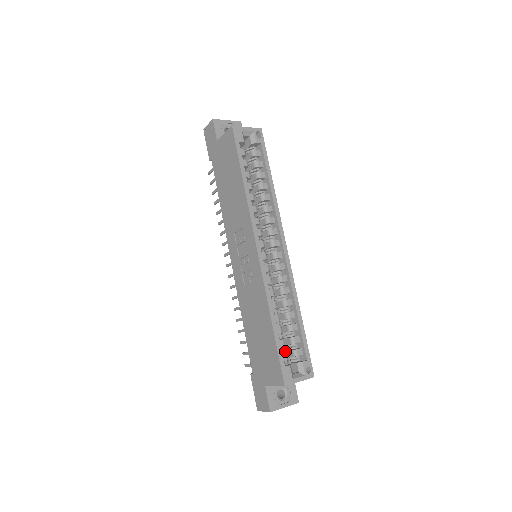
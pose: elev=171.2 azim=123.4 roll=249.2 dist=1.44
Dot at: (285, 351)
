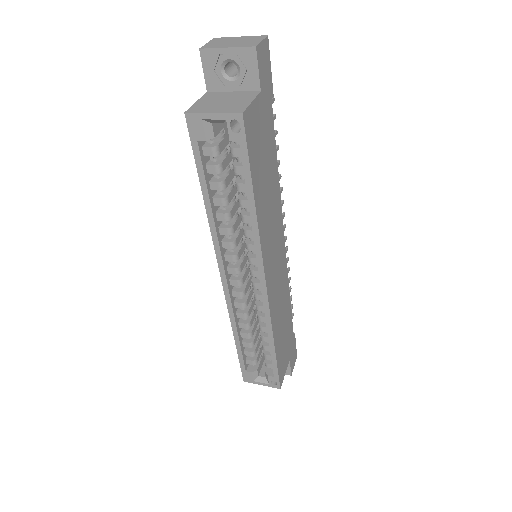
Dot at: occluded
